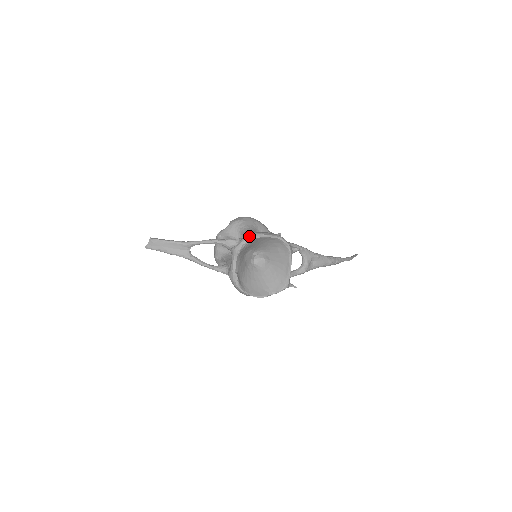
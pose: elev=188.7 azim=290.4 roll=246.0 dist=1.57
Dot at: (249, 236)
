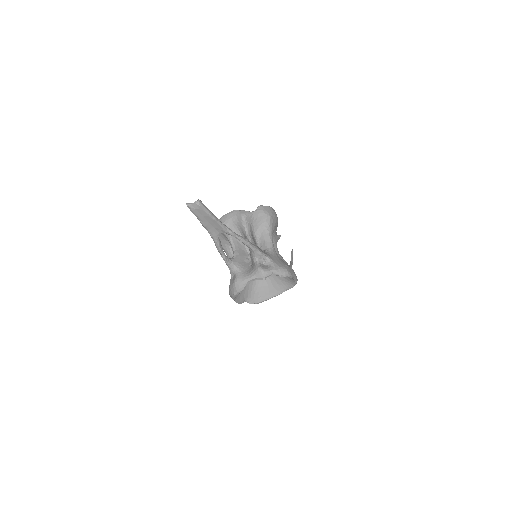
Dot at: (282, 271)
